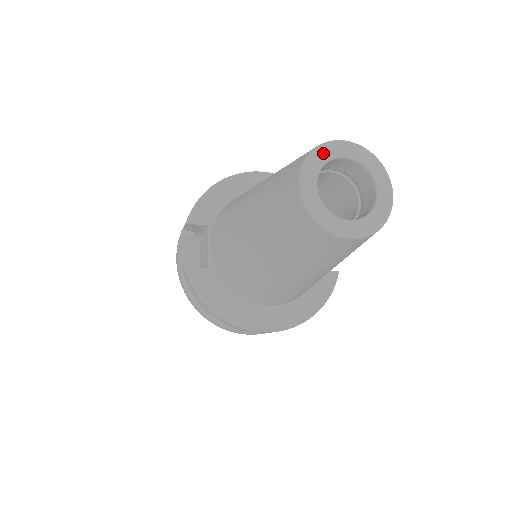
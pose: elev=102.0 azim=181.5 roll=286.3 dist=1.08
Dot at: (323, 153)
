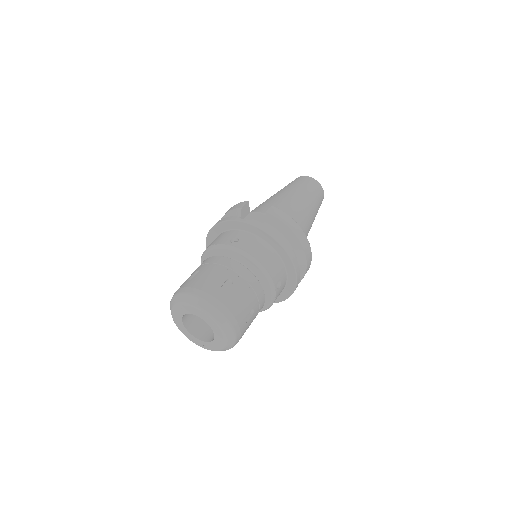
Dot at: occluded
